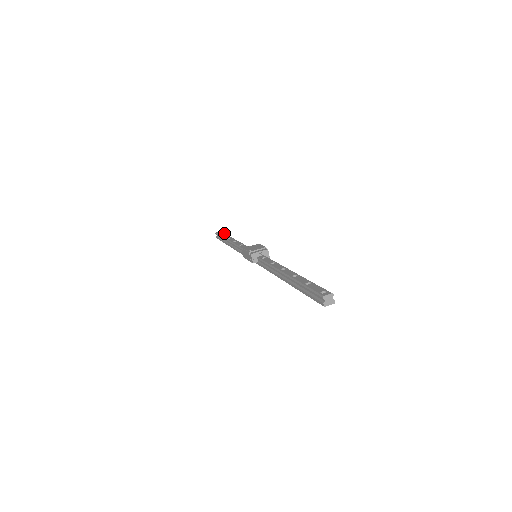
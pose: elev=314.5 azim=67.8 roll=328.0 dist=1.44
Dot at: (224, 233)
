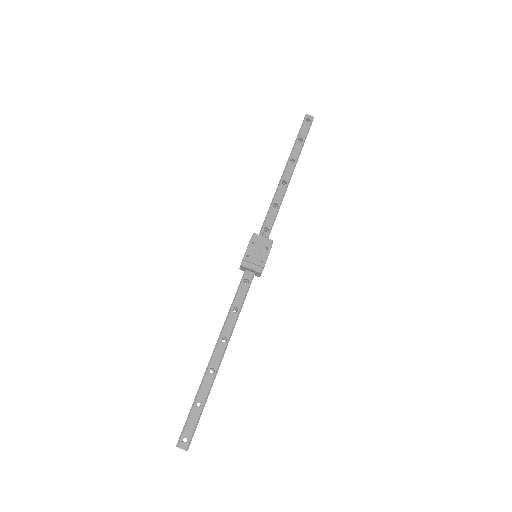
Dot at: (307, 132)
